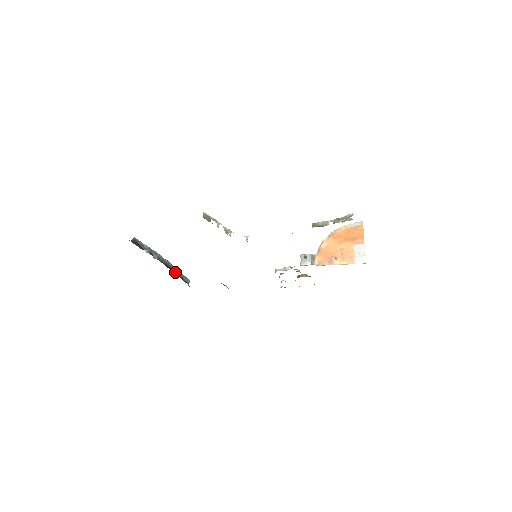
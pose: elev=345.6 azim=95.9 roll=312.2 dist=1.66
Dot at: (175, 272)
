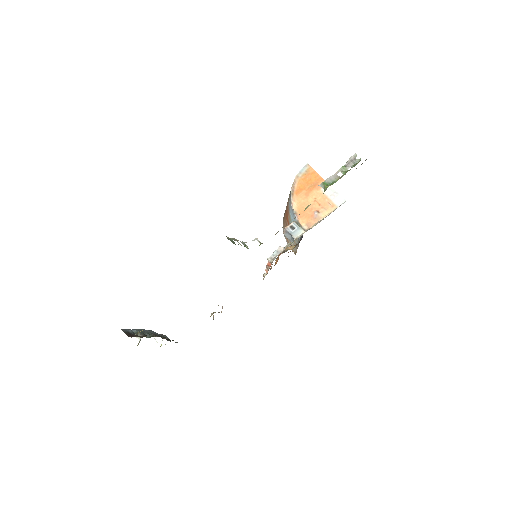
Dot at: occluded
